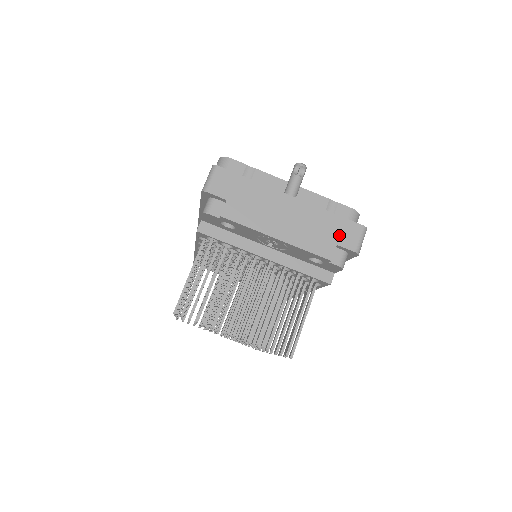
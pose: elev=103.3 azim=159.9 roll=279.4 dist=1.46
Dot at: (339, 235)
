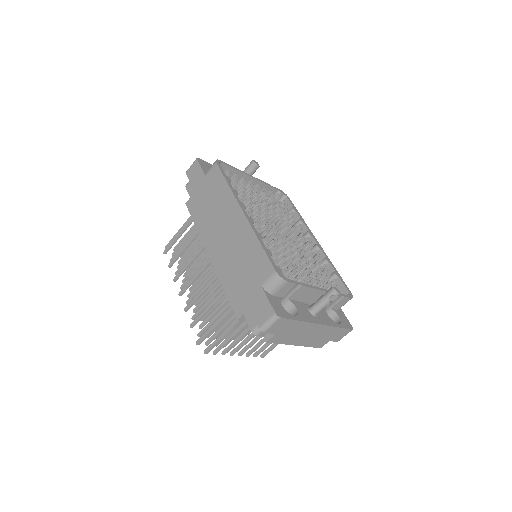
Dot at: (334, 337)
